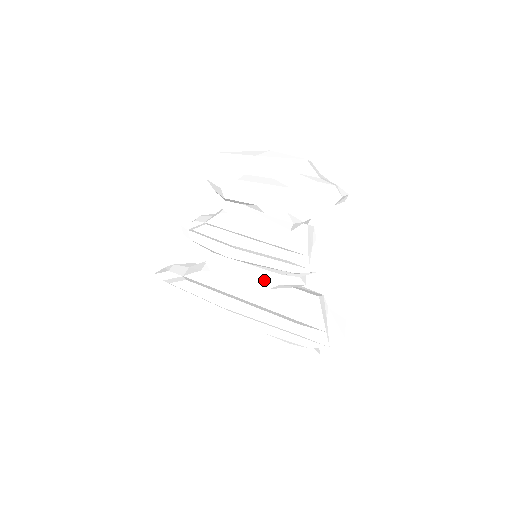
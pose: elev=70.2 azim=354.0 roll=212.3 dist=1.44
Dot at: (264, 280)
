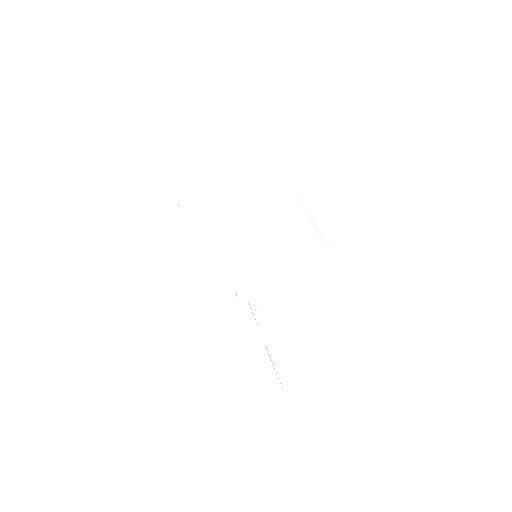
Dot at: occluded
